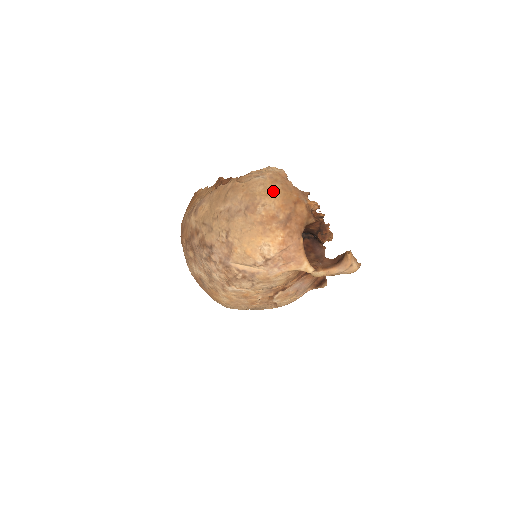
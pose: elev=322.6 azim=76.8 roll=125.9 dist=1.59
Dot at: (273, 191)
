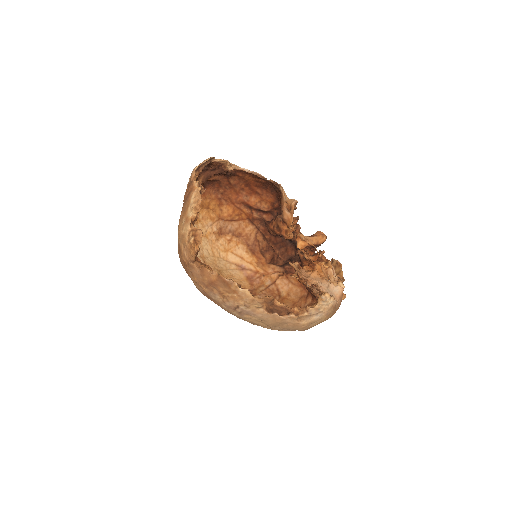
Dot at: occluded
